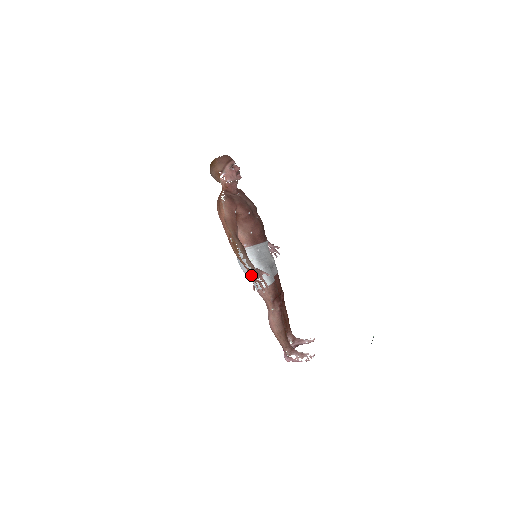
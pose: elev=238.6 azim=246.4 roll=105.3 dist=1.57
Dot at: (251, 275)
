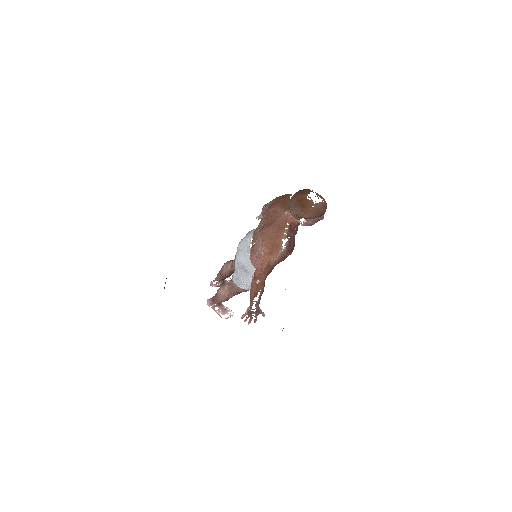
Dot at: (250, 312)
